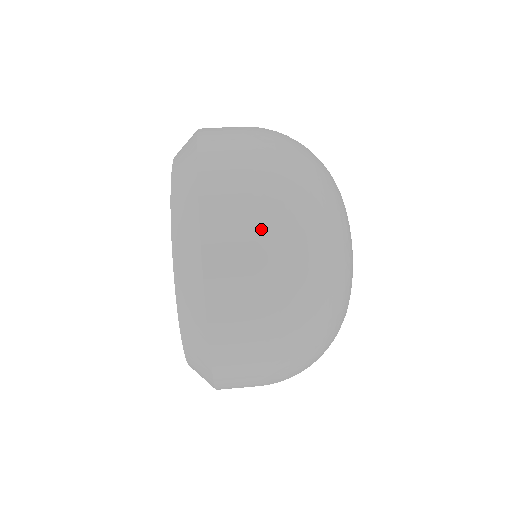
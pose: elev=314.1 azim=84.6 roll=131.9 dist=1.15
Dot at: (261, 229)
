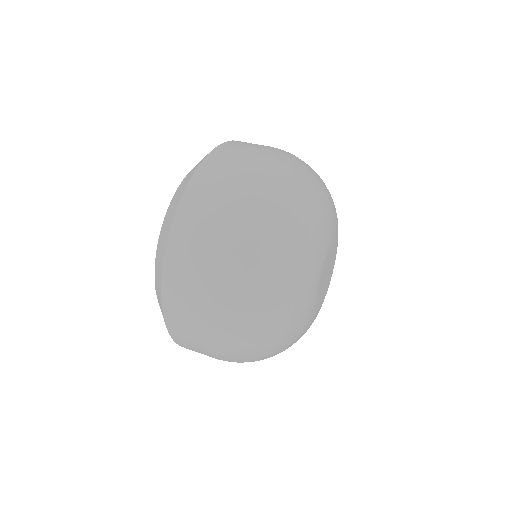
Dot at: (229, 192)
